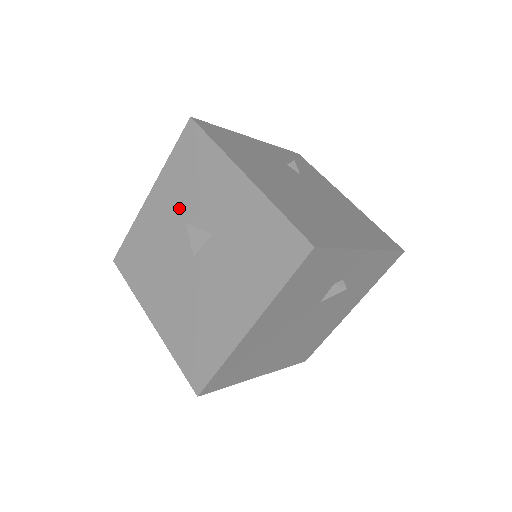
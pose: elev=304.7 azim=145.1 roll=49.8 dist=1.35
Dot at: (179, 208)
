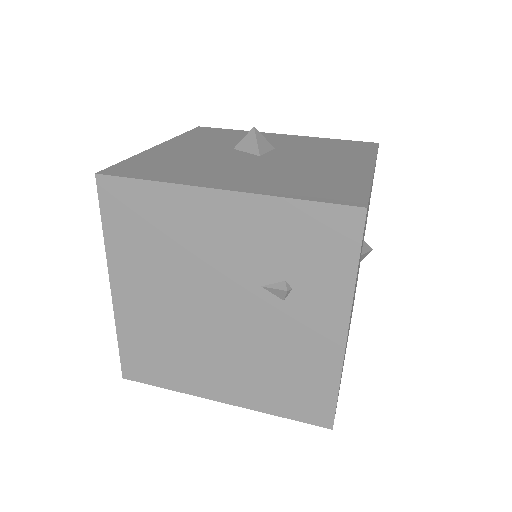
Dot at: (216, 145)
